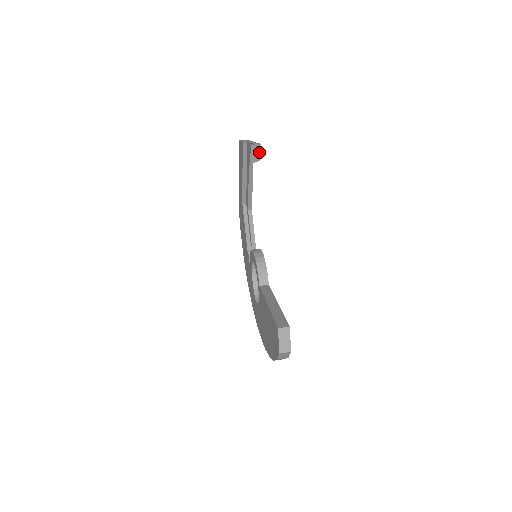
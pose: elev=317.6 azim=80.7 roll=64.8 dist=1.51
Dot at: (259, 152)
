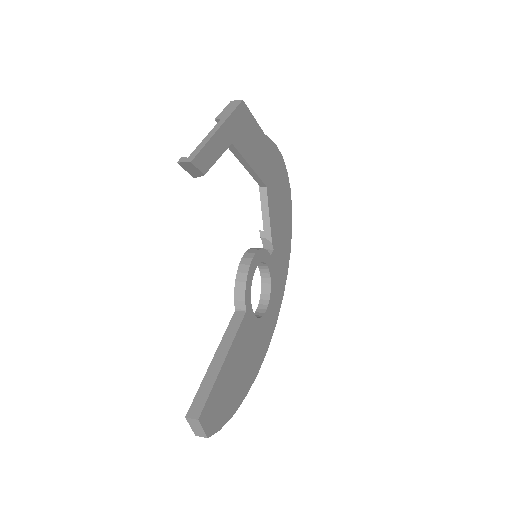
Dot at: (195, 168)
